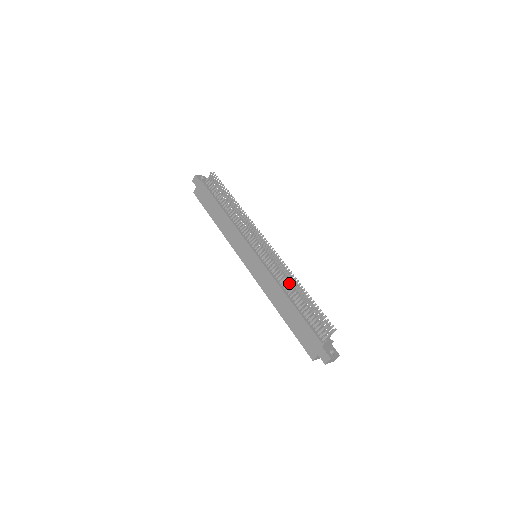
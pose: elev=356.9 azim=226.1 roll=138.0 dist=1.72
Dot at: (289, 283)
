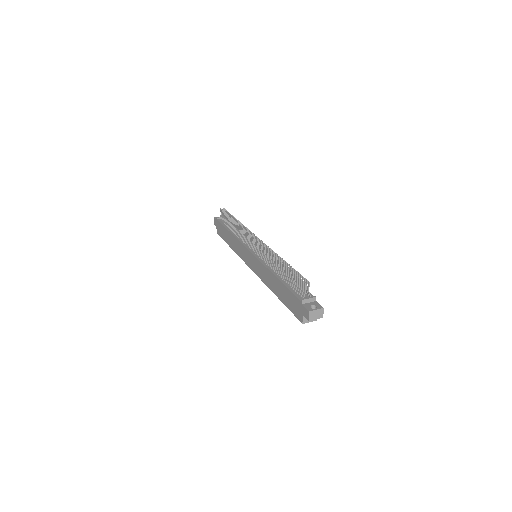
Dot at: (274, 262)
